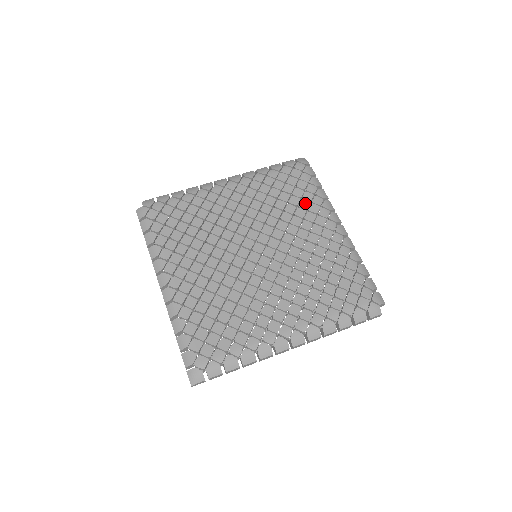
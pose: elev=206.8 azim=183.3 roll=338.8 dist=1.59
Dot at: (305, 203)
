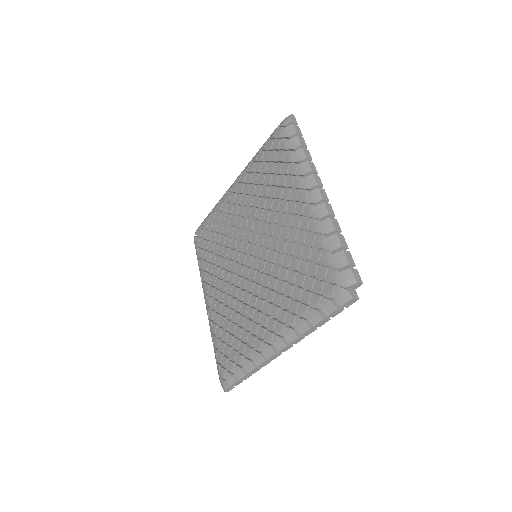
Dot at: (282, 179)
